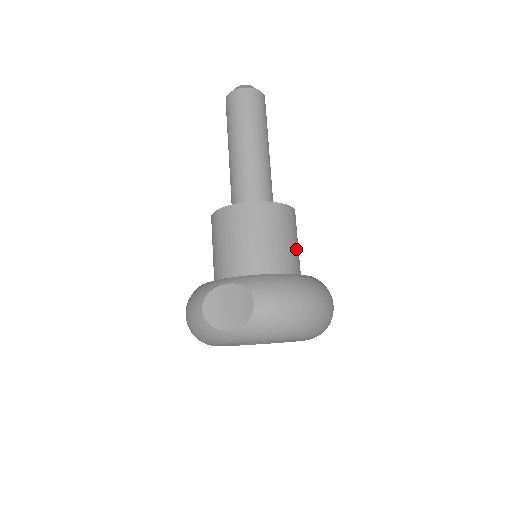
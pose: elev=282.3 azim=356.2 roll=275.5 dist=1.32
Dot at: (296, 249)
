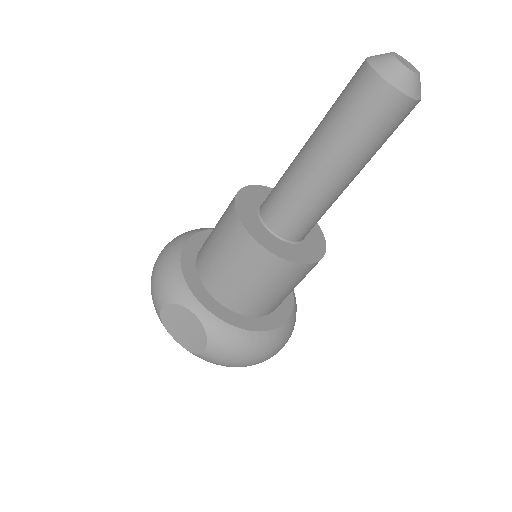
Dot at: occluded
